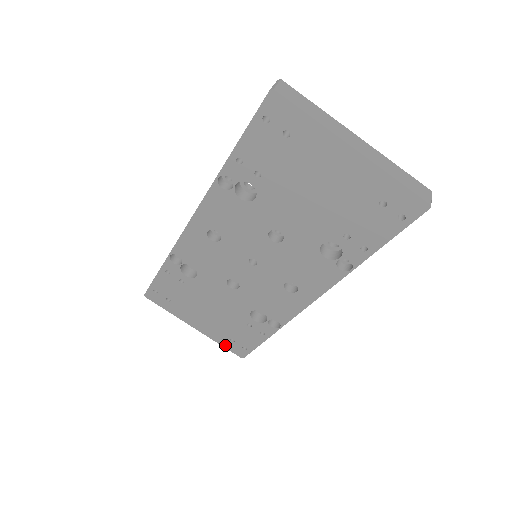
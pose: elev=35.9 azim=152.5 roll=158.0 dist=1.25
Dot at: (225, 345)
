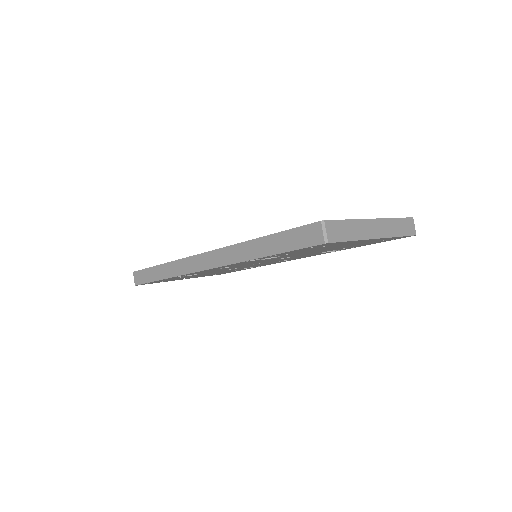
Dot at: occluded
